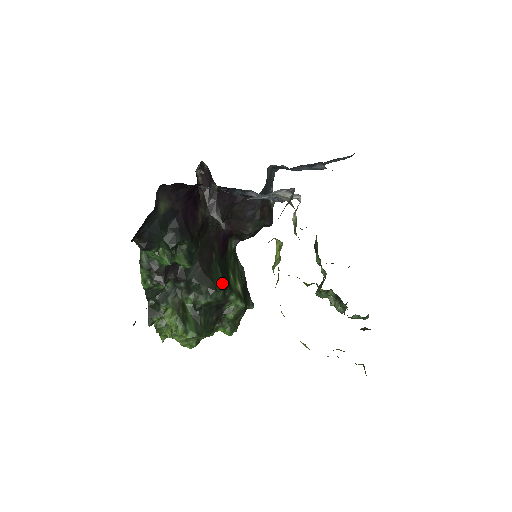
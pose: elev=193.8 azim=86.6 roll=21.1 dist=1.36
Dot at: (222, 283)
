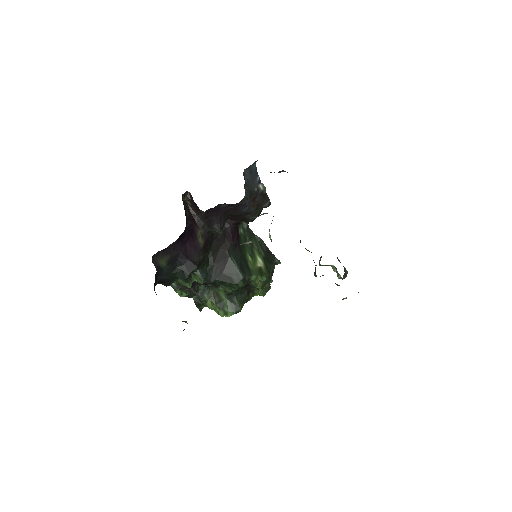
Dot at: (240, 274)
